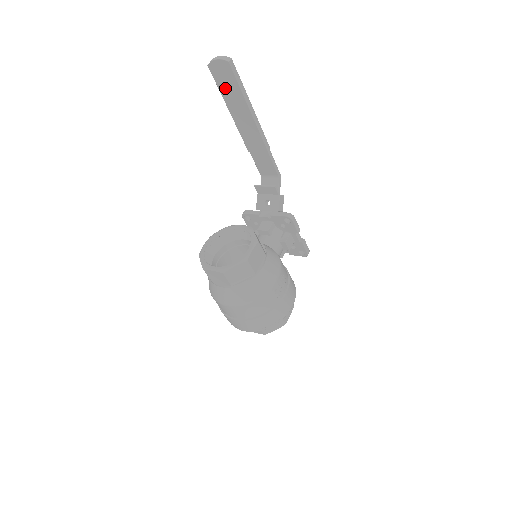
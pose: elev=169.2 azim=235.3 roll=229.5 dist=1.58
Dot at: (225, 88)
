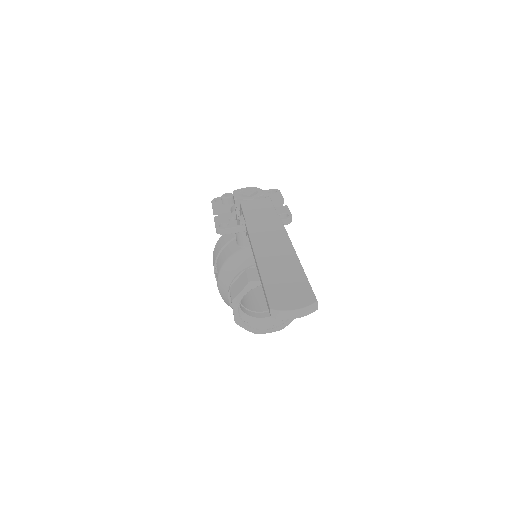
Dot at: occluded
